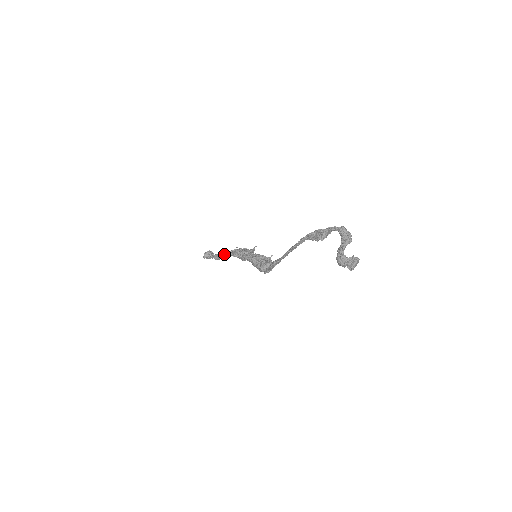
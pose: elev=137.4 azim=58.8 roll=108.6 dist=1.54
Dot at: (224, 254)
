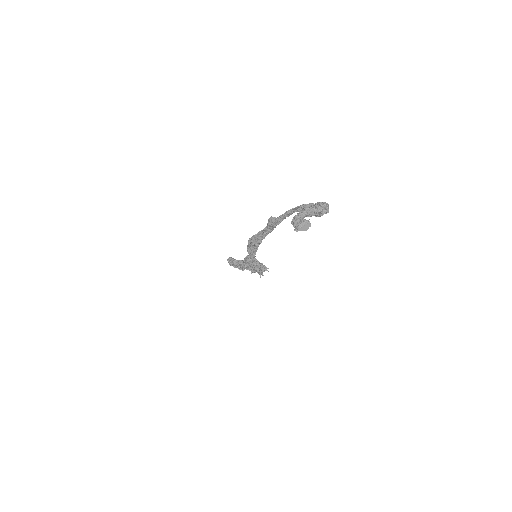
Dot at: (241, 260)
